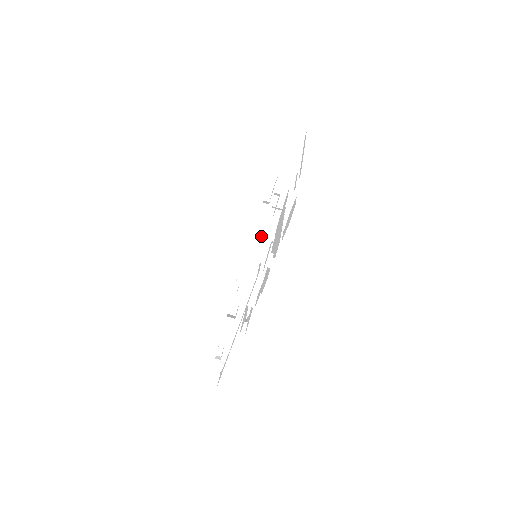
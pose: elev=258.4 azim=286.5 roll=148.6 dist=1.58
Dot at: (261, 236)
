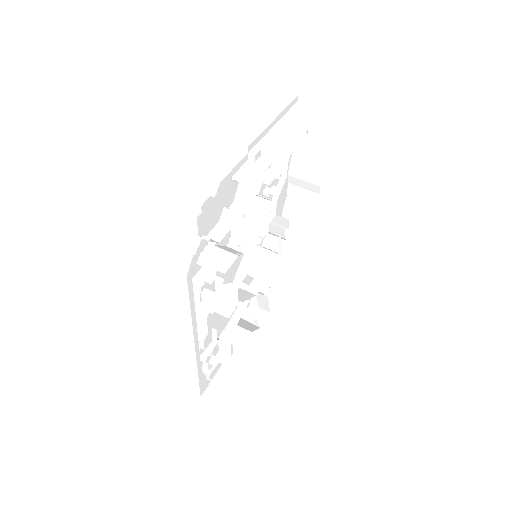
Dot at: (242, 233)
